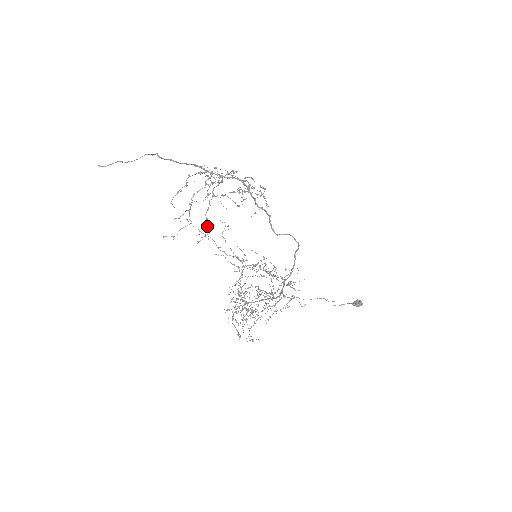
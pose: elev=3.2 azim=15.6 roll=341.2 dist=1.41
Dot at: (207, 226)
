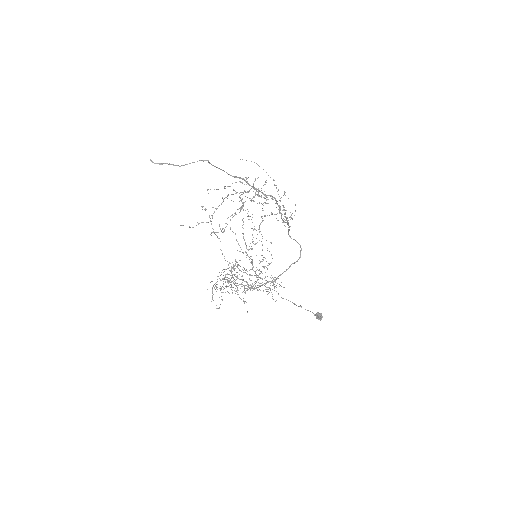
Dot at: occluded
